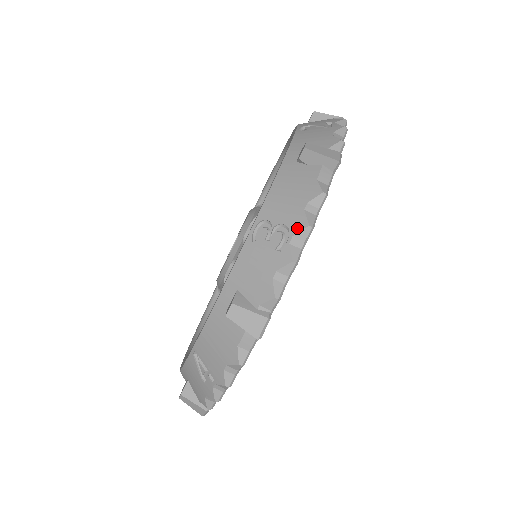
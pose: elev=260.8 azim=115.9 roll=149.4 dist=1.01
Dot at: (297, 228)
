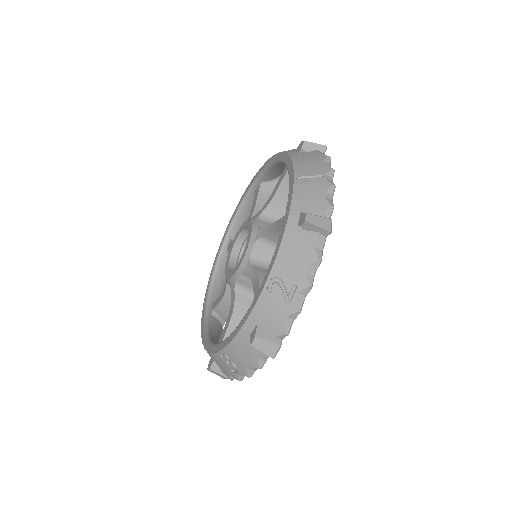
Dot at: (242, 373)
